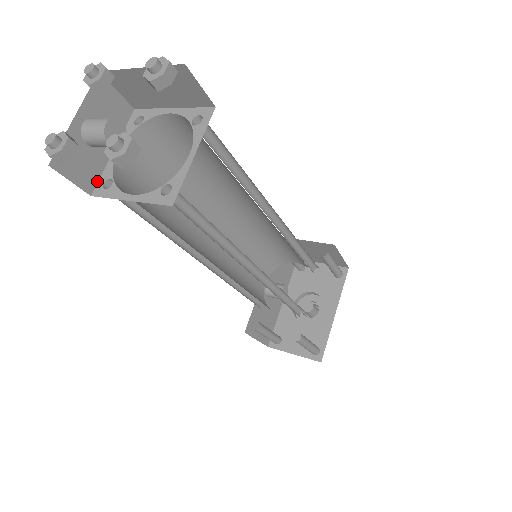
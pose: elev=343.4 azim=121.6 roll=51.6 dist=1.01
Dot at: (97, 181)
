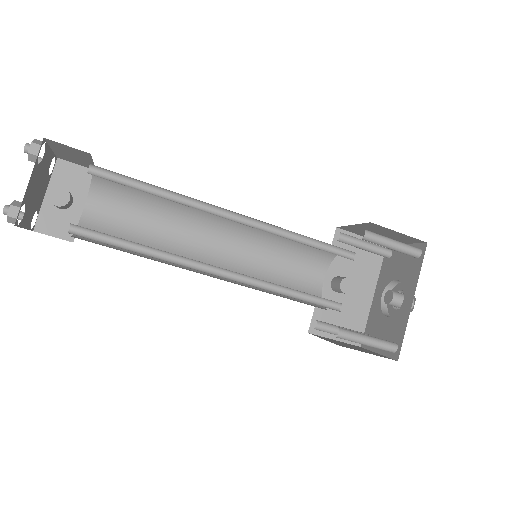
Dot at: occluded
